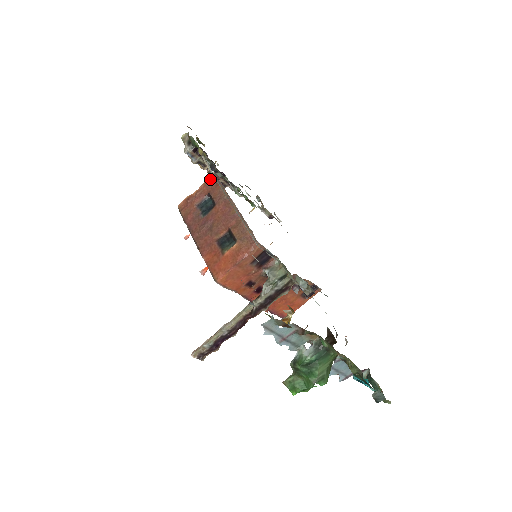
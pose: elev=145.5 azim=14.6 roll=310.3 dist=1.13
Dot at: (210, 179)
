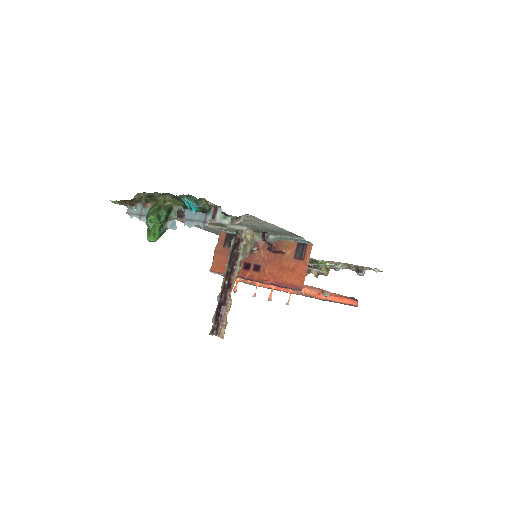
Dot at: occluded
